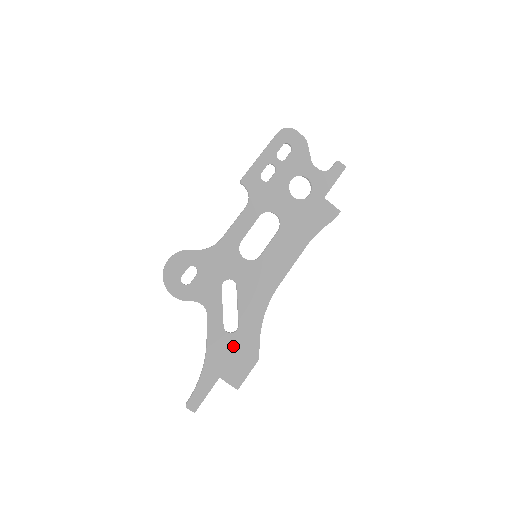
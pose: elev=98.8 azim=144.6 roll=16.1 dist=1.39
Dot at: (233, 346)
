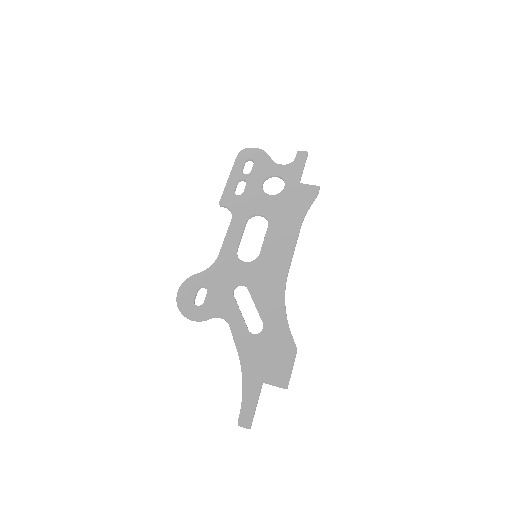
Dot at: (265, 345)
